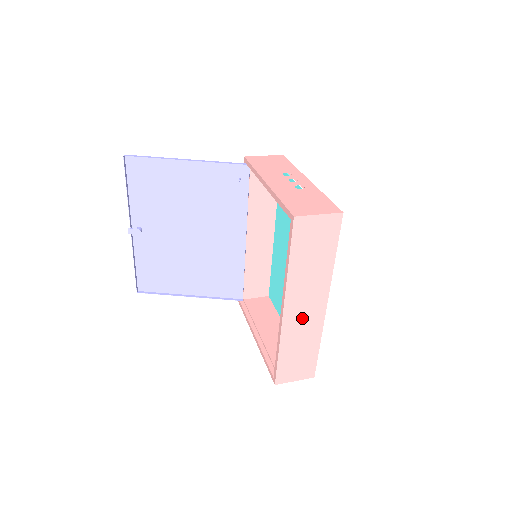
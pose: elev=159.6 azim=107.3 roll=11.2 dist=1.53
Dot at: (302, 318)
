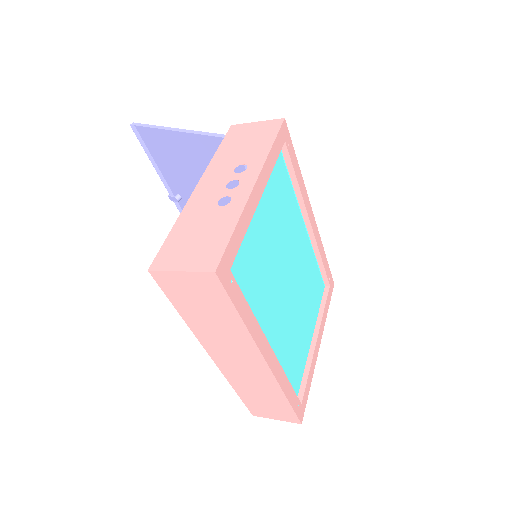
Dot at: (242, 369)
